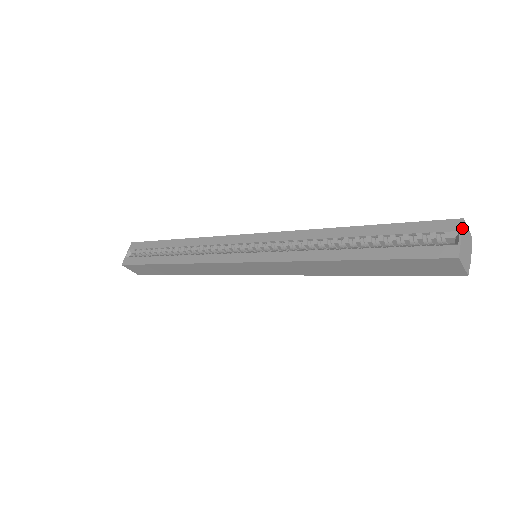
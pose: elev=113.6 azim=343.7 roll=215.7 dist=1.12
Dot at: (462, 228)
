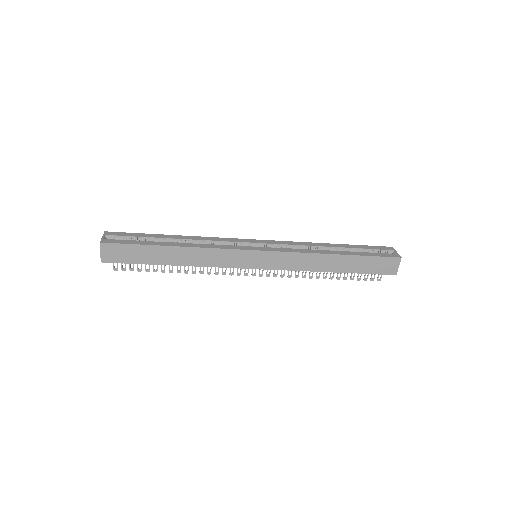
Dot at: occluded
